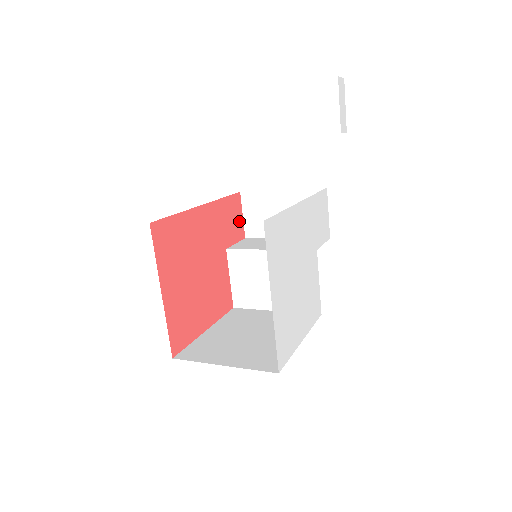
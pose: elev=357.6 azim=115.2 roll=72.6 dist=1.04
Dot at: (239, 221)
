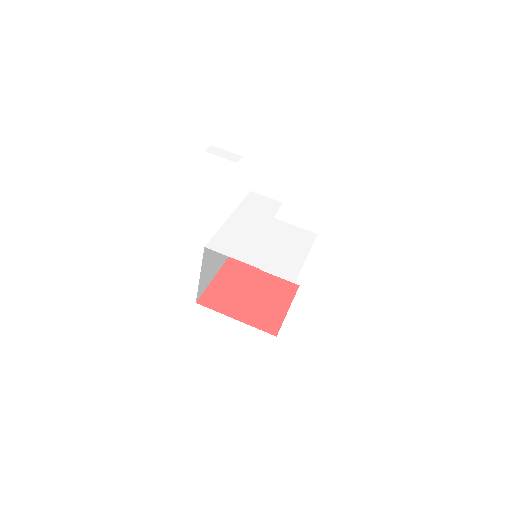
Dot at: occluded
